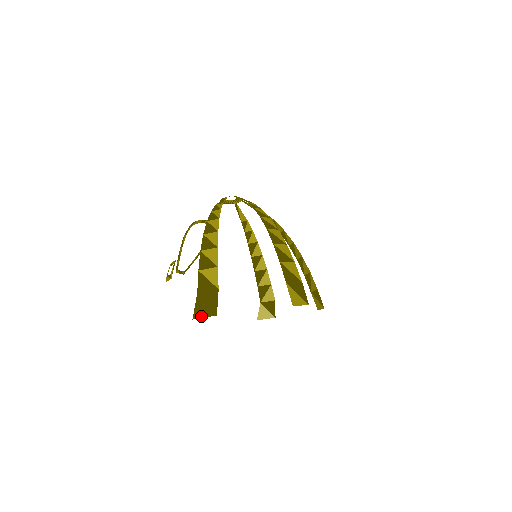
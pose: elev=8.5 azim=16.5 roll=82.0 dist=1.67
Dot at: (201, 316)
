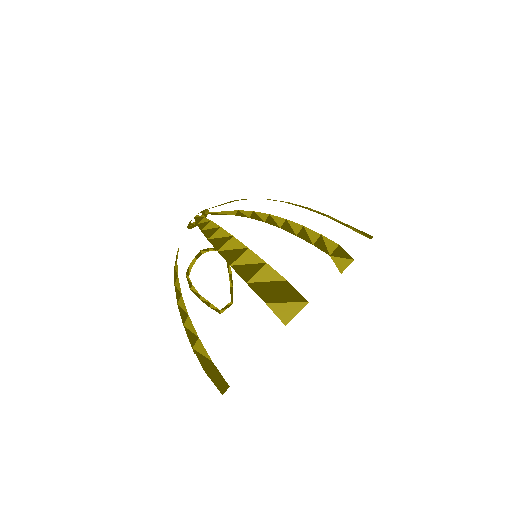
Dot at: (223, 391)
